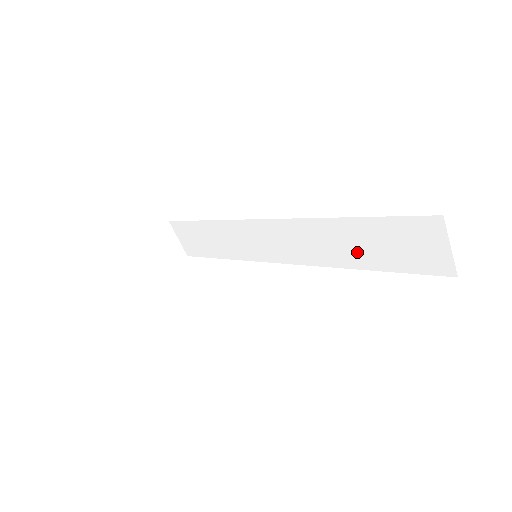
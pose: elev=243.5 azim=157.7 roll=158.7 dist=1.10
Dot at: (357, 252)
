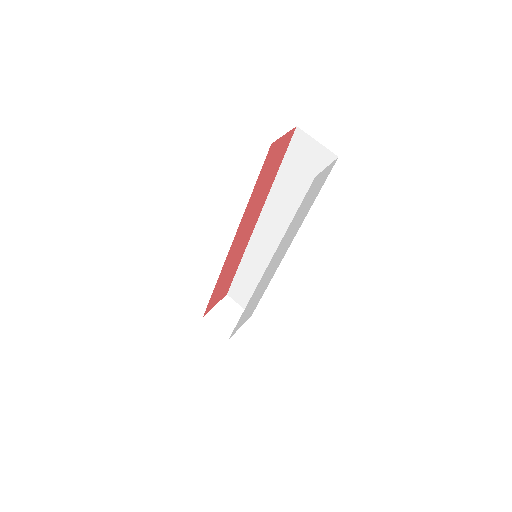
Dot at: (297, 200)
